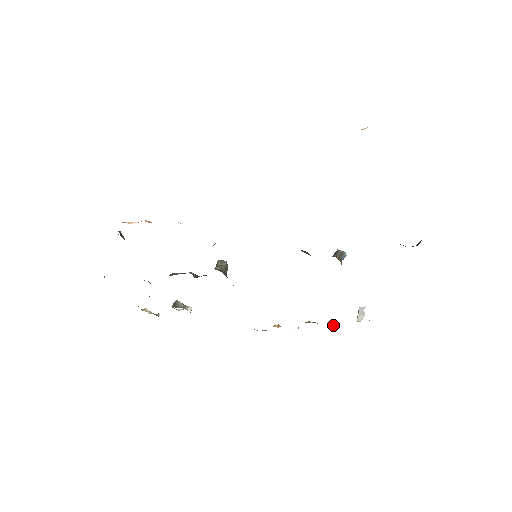
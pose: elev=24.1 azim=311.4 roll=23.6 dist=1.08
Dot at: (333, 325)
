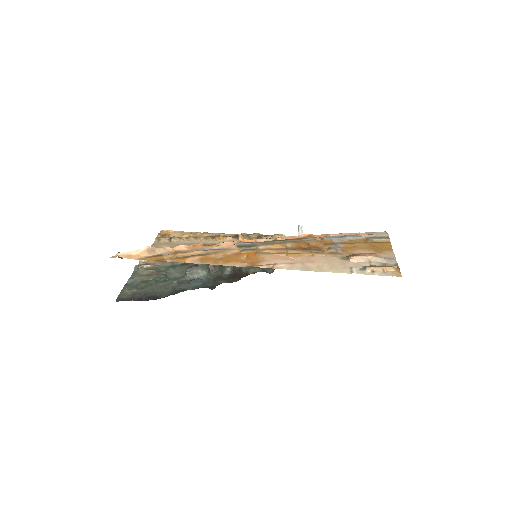
Dot at: occluded
